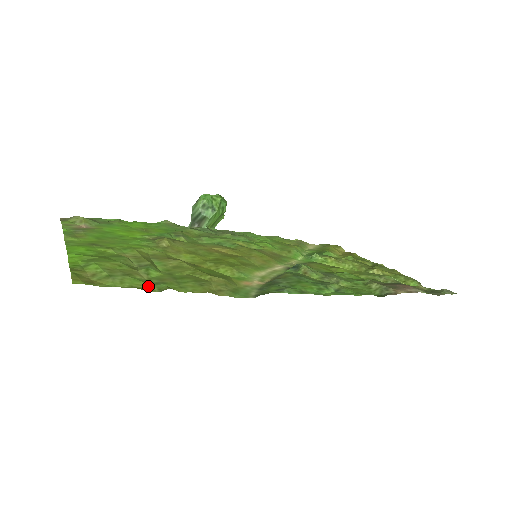
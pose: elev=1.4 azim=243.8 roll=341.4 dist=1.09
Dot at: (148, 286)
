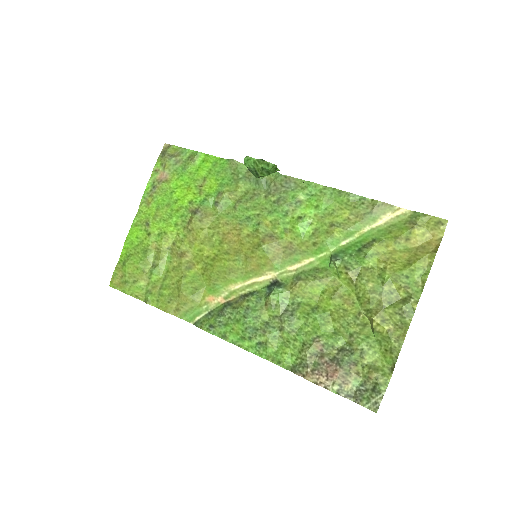
Dot at: (142, 294)
